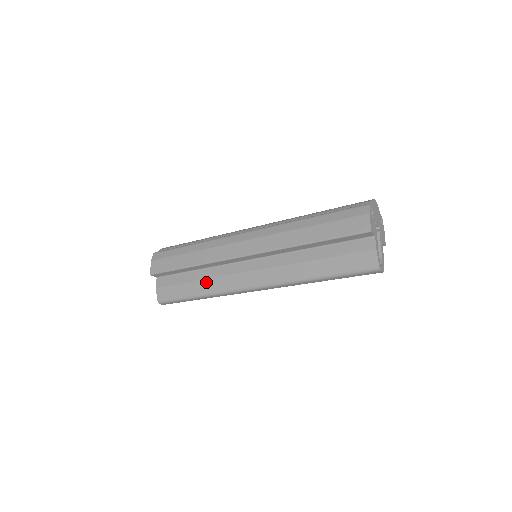
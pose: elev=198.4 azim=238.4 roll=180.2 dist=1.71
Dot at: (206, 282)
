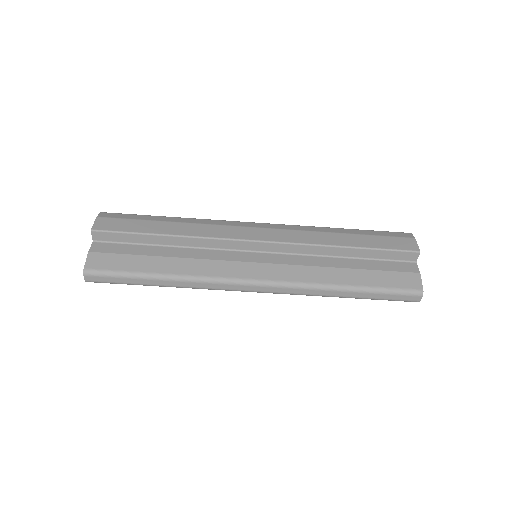
Dot at: (183, 261)
